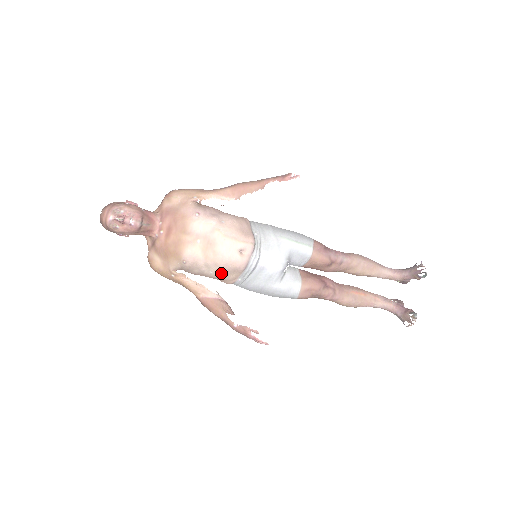
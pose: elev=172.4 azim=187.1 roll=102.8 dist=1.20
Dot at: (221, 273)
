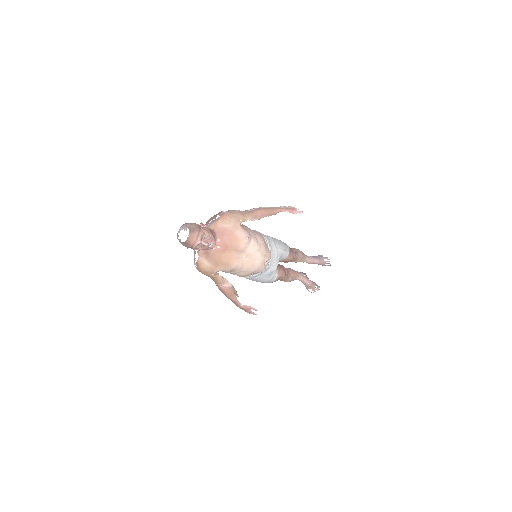
Dot at: occluded
